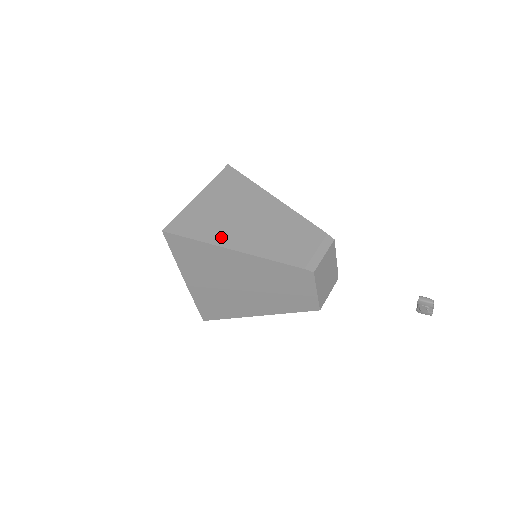
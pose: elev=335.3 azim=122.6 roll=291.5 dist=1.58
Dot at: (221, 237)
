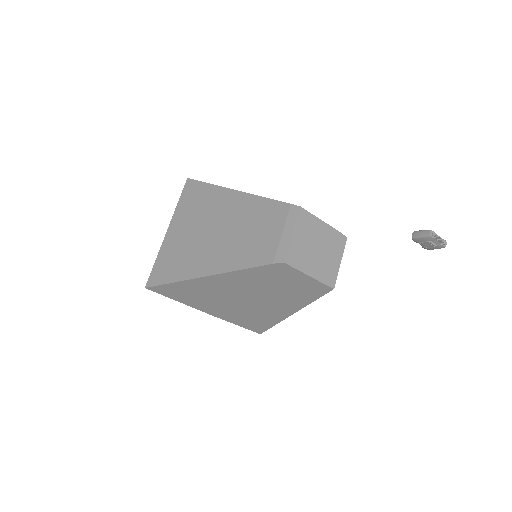
Dot at: (191, 267)
